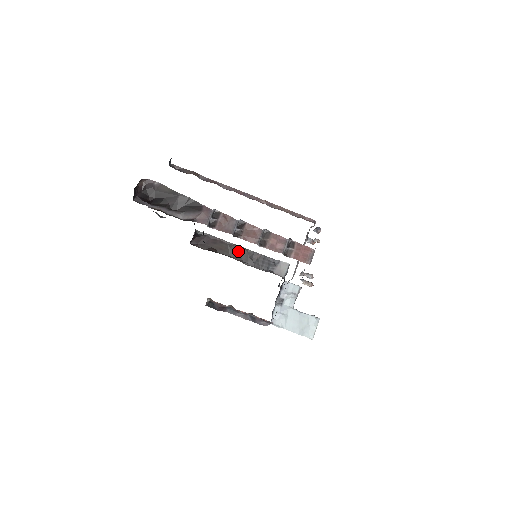
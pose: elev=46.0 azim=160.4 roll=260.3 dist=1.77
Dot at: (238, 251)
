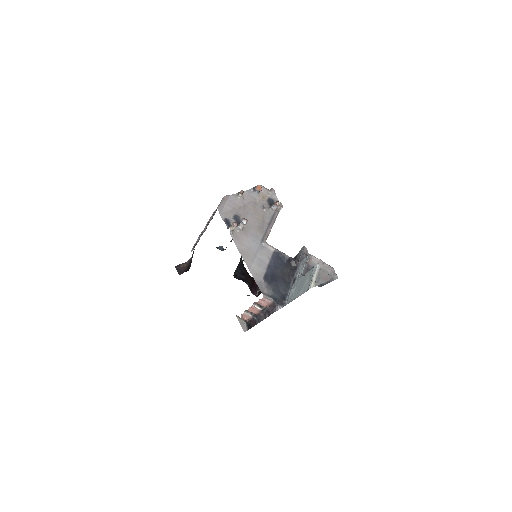
Dot at: occluded
